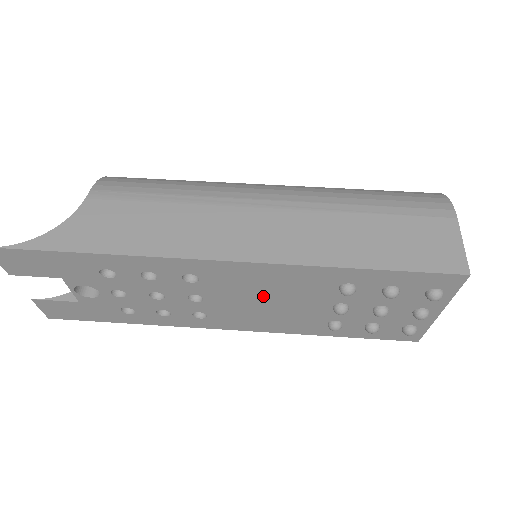
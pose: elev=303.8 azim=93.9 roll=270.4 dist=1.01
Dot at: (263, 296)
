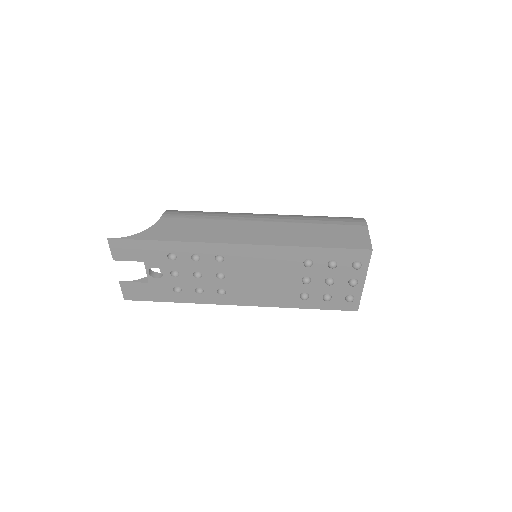
Dot at: (260, 272)
